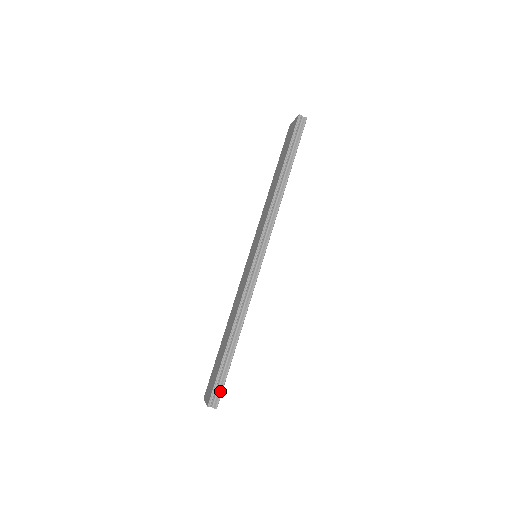
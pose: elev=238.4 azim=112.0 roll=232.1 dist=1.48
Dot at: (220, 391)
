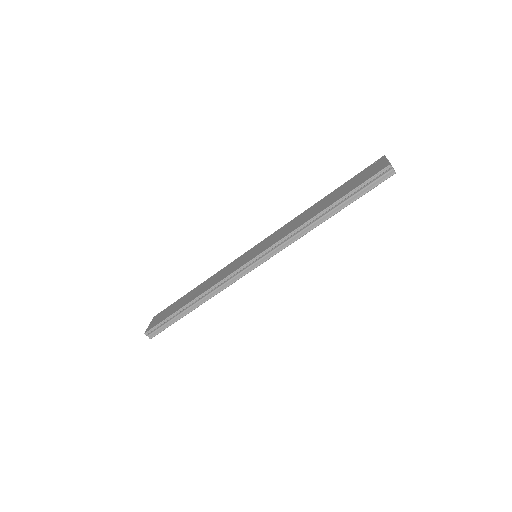
Dot at: (159, 331)
